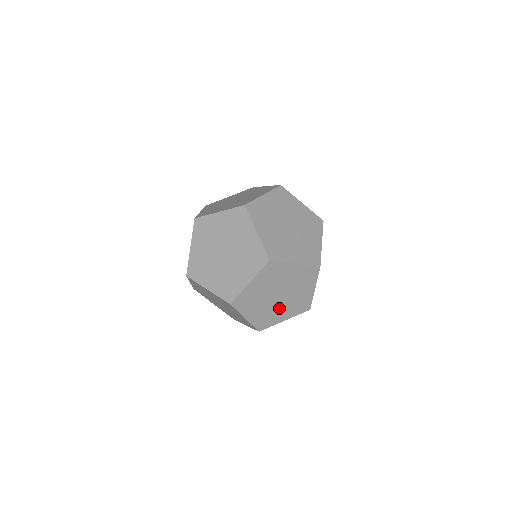
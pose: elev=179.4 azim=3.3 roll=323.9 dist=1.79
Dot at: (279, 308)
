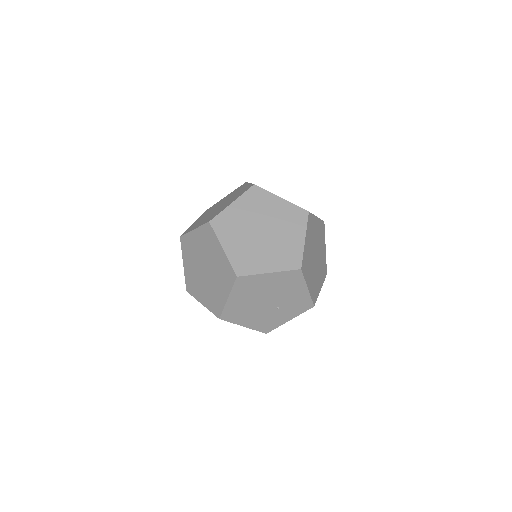
Dot at: (281, 238)
